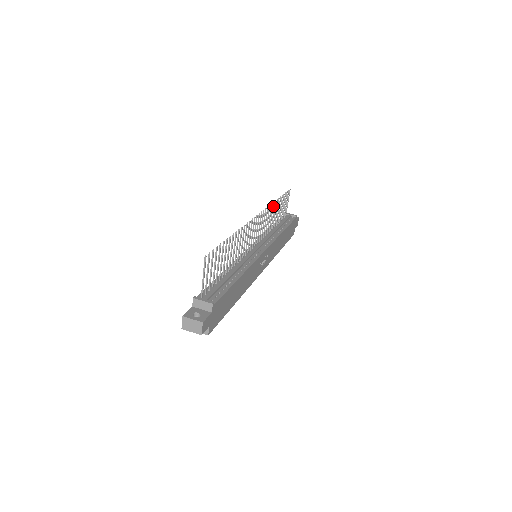
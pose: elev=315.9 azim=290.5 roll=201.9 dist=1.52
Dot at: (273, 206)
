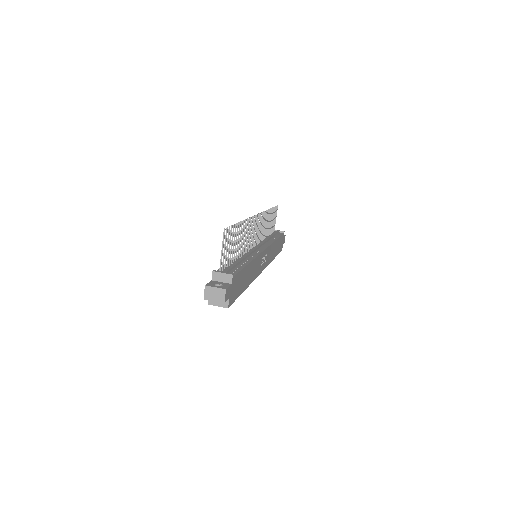
Dot at: occluded
